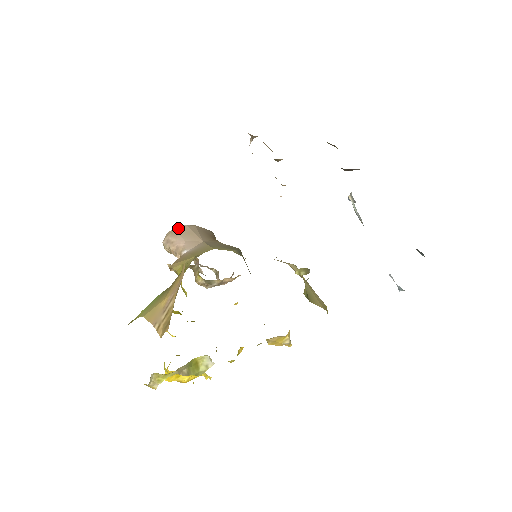
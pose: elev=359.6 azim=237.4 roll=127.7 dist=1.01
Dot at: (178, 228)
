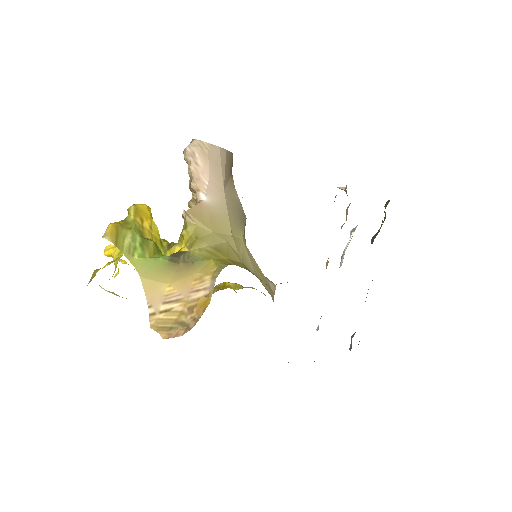
Dot at: (211, 148)
